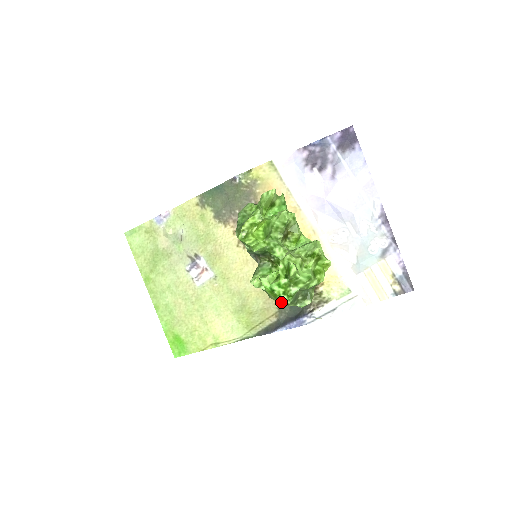
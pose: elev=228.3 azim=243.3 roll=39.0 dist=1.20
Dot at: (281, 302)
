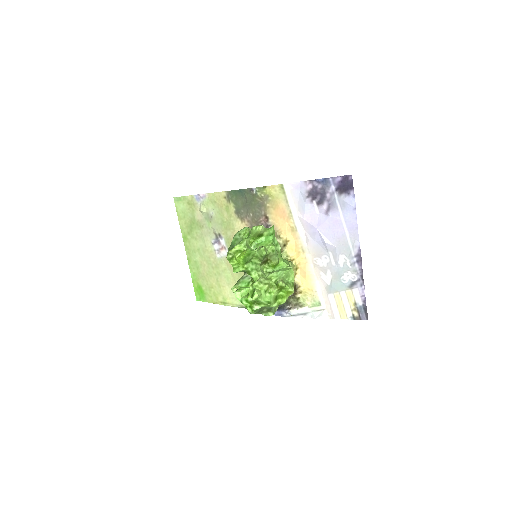
Dot at: occluded
